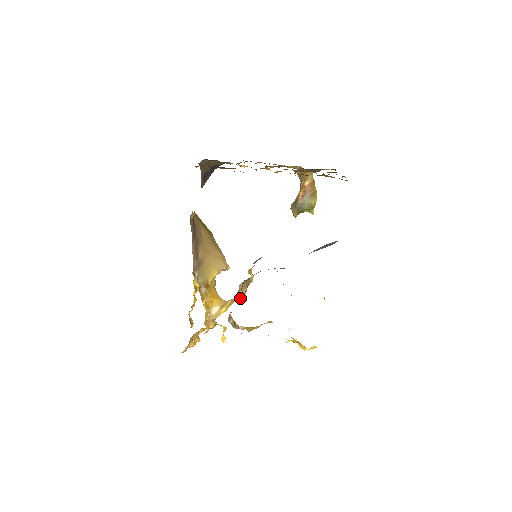
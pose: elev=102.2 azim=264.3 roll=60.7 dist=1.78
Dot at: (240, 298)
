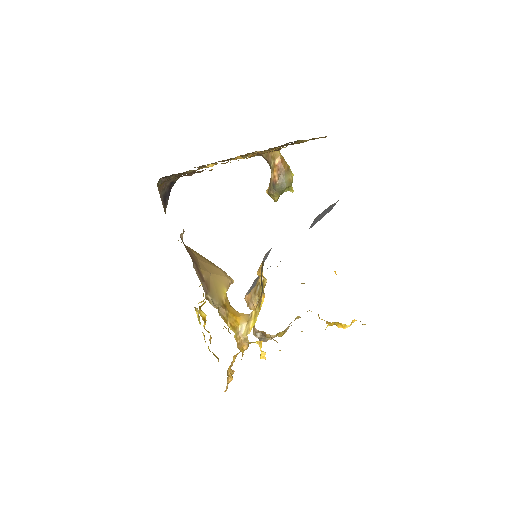
Dot at: occluded
